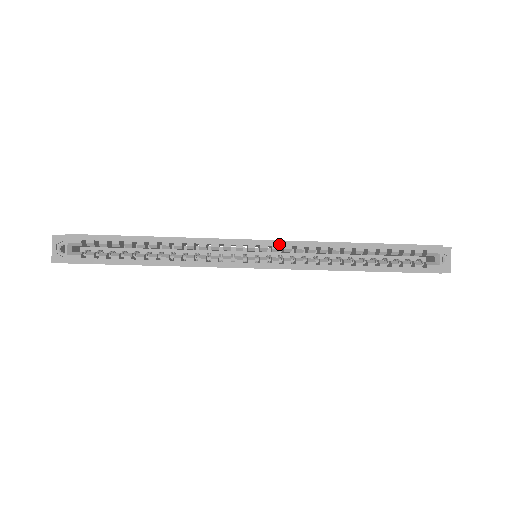
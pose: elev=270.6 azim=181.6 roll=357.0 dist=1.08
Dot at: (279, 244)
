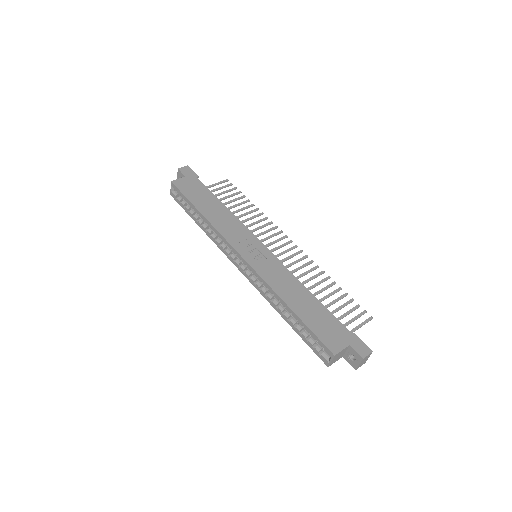
Dot at: (250, 268)
